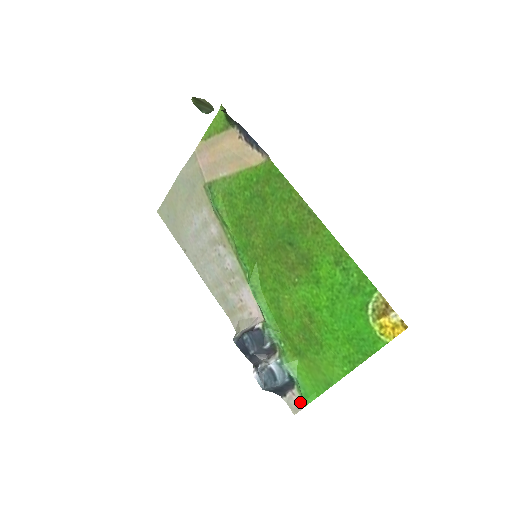
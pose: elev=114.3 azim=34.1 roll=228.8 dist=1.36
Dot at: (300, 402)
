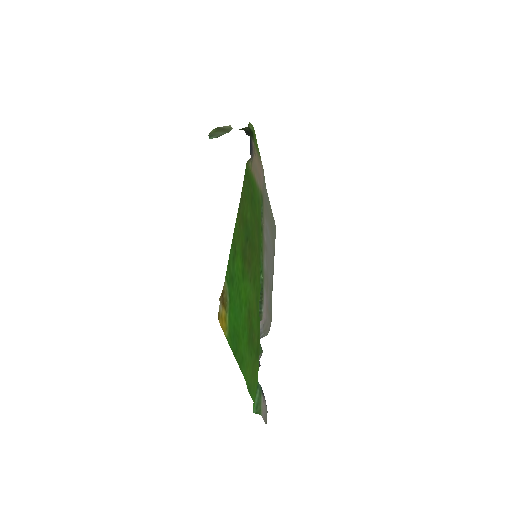
Dot at: (262, 410)
